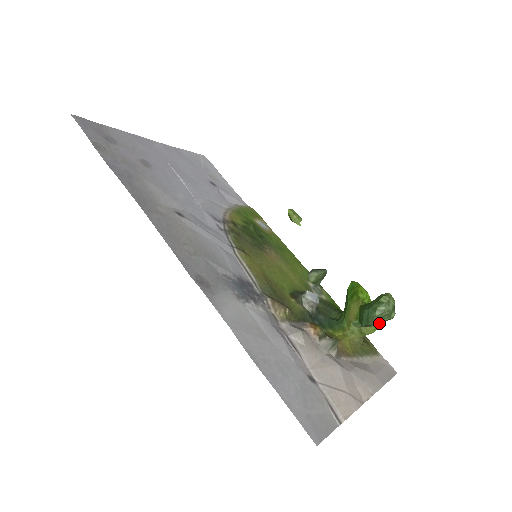
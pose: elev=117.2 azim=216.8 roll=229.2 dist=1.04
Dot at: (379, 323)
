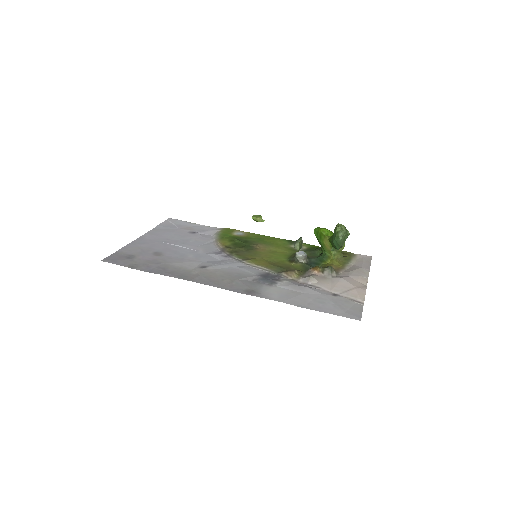
Dot at: occluded
